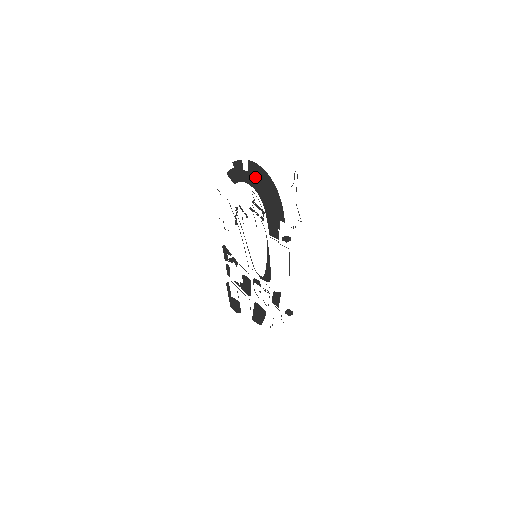
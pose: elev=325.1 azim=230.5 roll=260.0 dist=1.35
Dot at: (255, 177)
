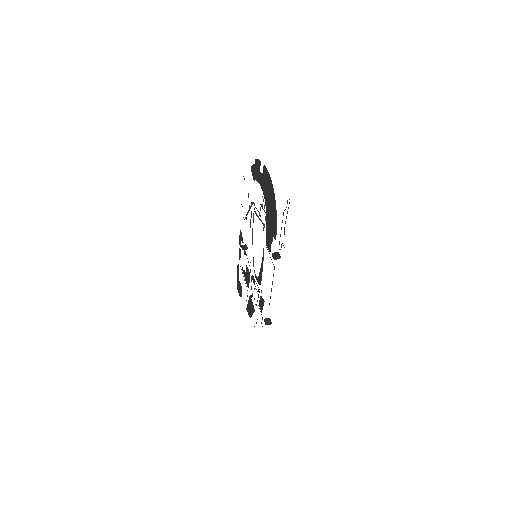
Dot at: (265, 184)
